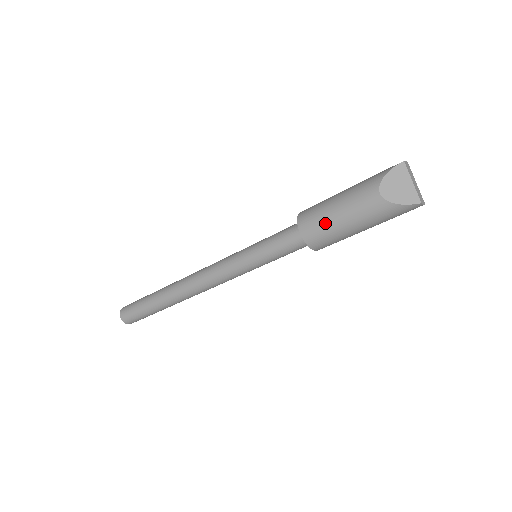
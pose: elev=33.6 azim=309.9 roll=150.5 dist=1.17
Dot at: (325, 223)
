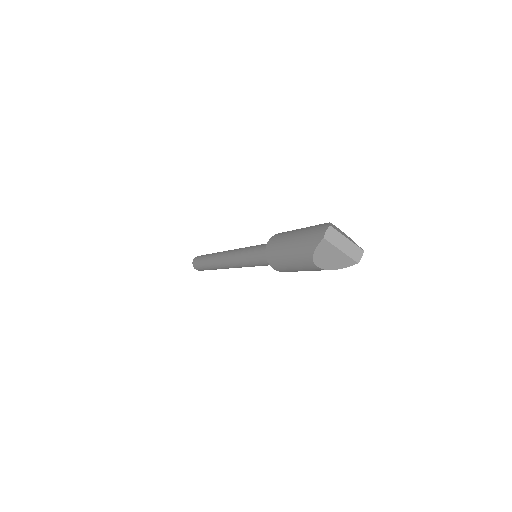
Dot at: (289, 270)
